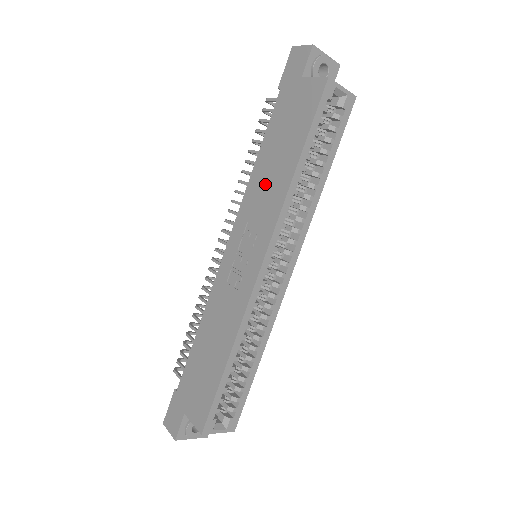
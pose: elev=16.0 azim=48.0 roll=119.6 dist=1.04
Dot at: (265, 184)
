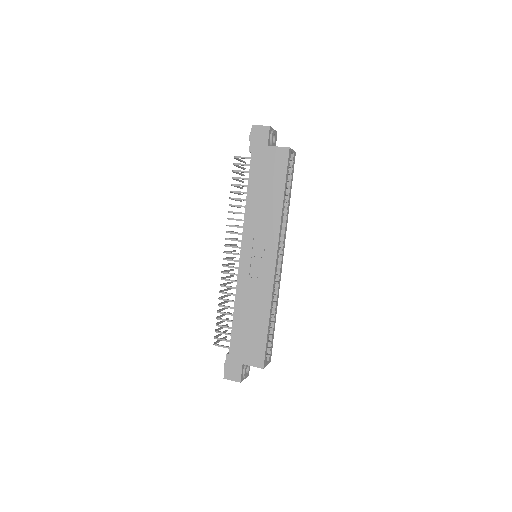
Dot at: (261, 213)
